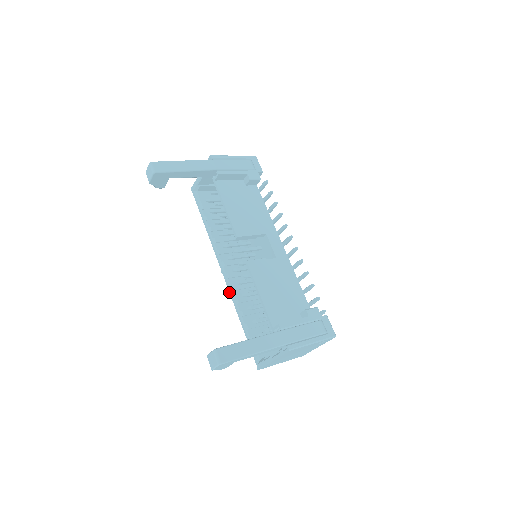
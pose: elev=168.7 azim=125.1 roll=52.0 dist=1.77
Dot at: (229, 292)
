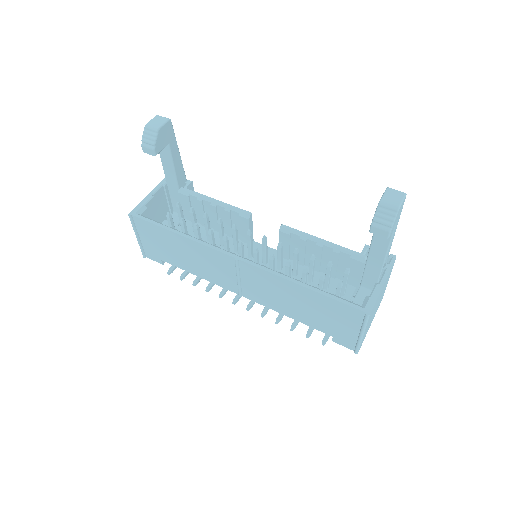
Dot at: (263, 269)
